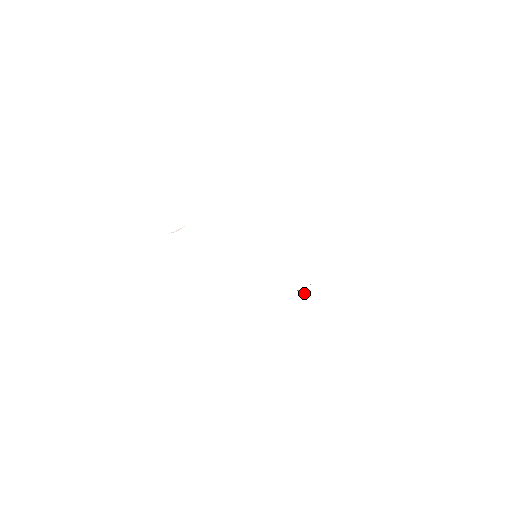
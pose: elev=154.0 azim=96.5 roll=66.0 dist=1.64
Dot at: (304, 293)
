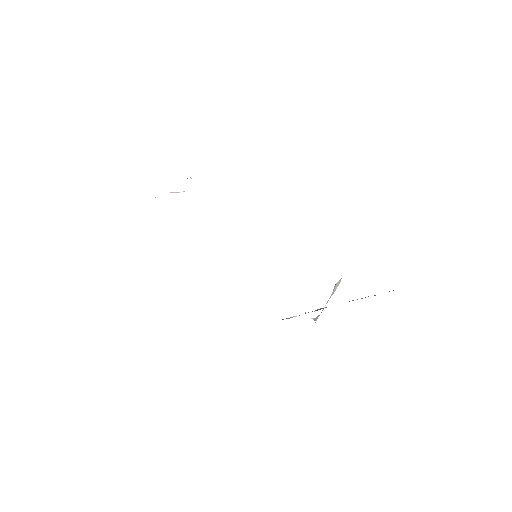
Dot at: occluded
